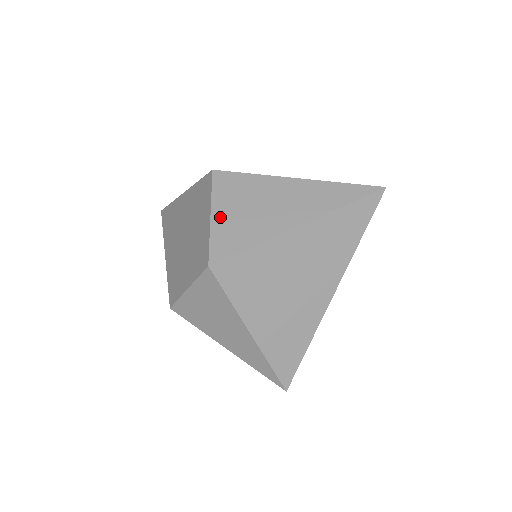
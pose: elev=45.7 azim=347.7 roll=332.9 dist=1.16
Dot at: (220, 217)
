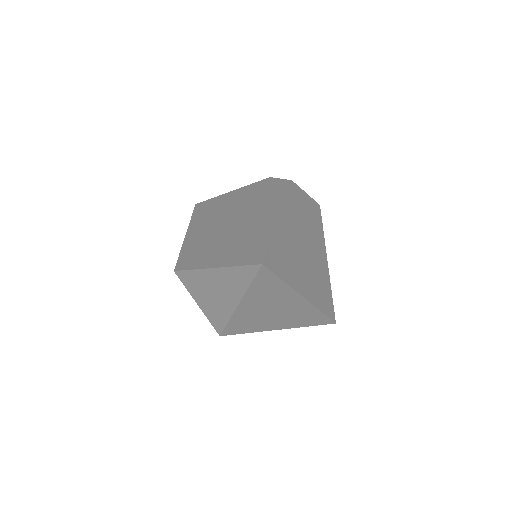
Dot at: (202, 305)
